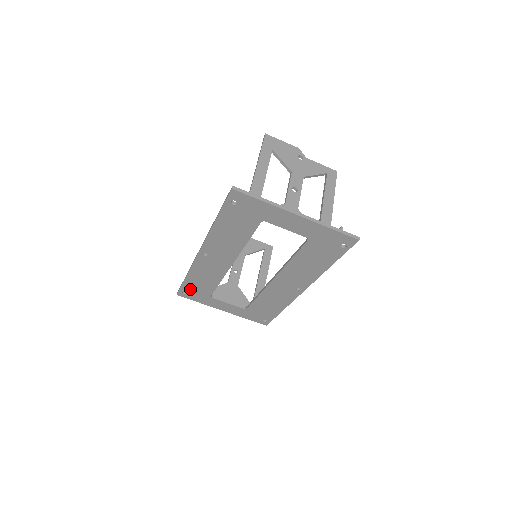
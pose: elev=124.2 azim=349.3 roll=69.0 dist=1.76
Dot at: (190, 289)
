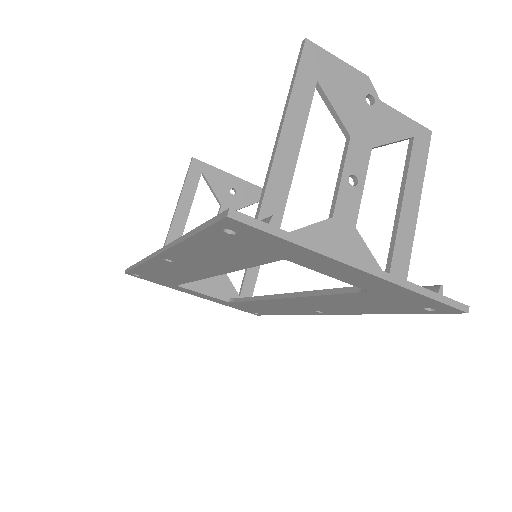
Dot at: (144, 274)
